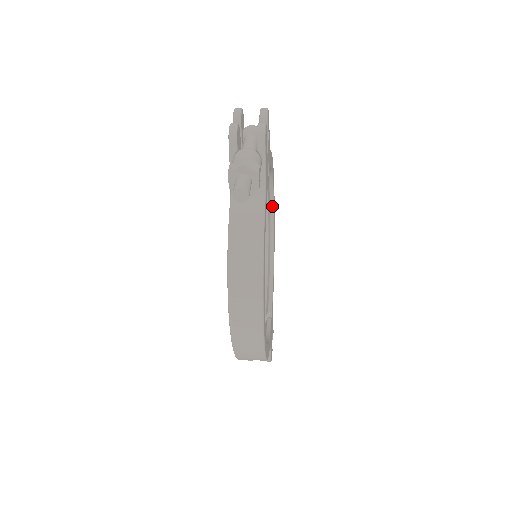
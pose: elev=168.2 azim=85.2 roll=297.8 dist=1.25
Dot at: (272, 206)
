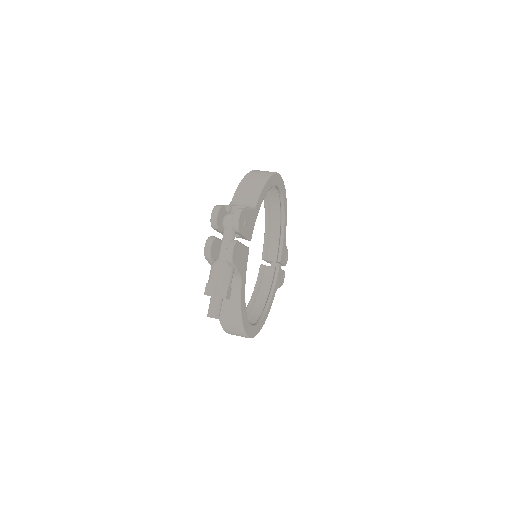
Dot at: (278, 188)
